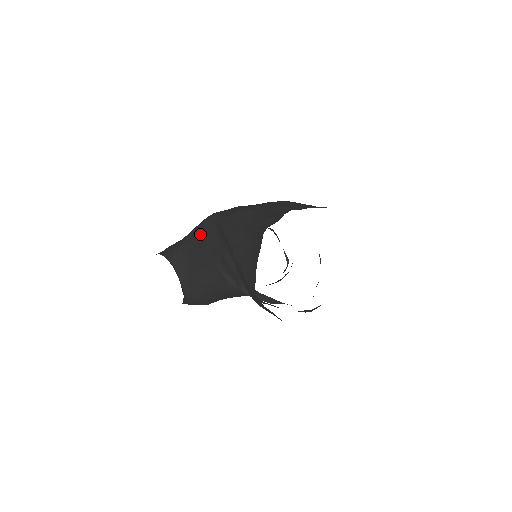
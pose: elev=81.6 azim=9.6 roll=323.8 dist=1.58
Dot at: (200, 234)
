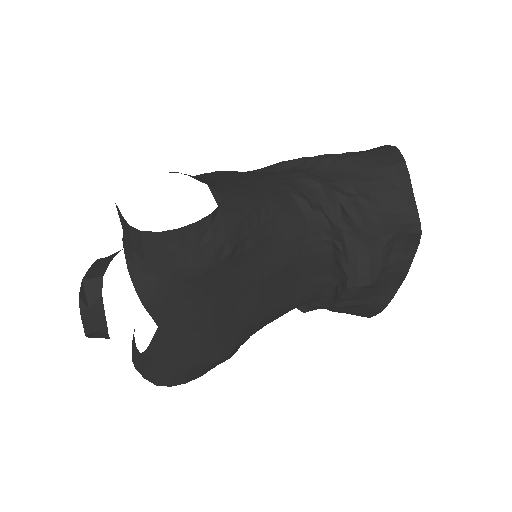
Dot at: (228, 171)
